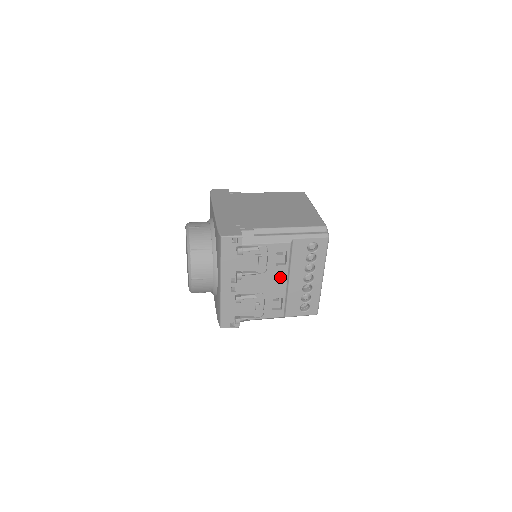
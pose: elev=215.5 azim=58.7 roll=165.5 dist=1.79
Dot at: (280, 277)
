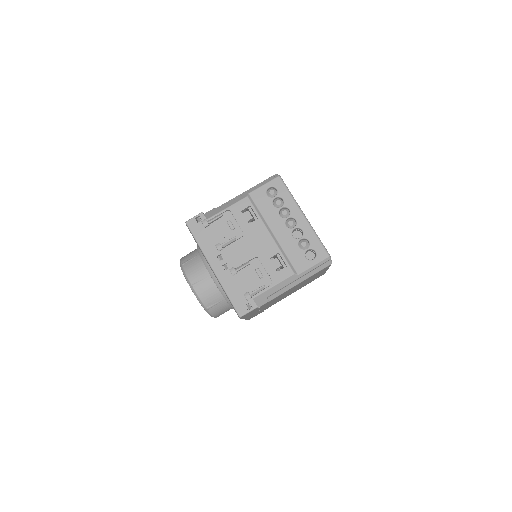
Dot at: (261, 233)
